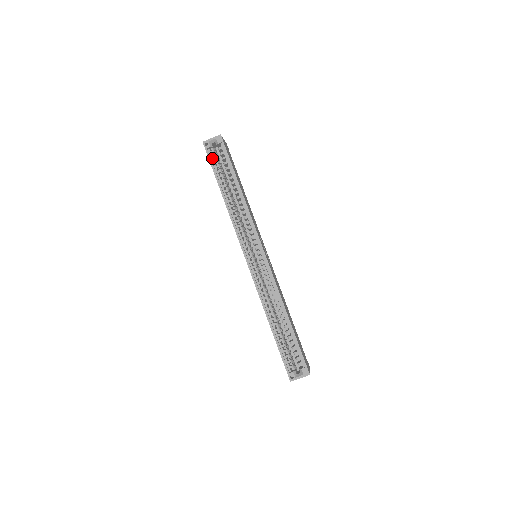
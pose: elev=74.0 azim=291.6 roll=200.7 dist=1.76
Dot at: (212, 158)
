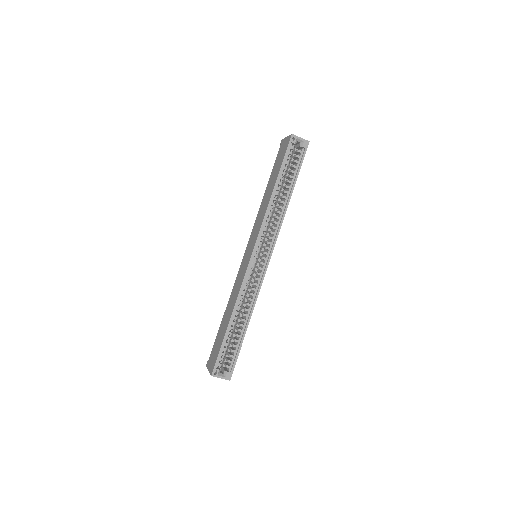
Dot at: (288, 153)
